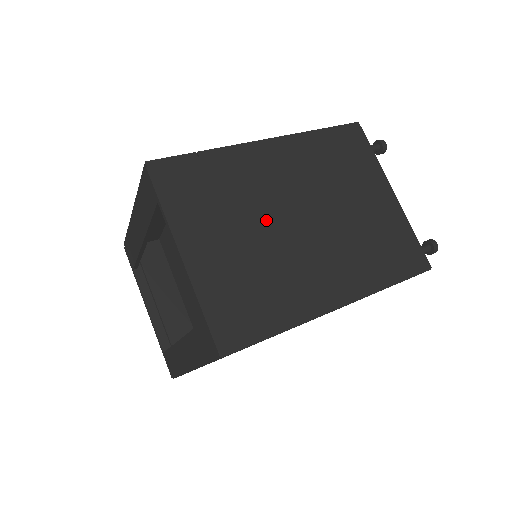
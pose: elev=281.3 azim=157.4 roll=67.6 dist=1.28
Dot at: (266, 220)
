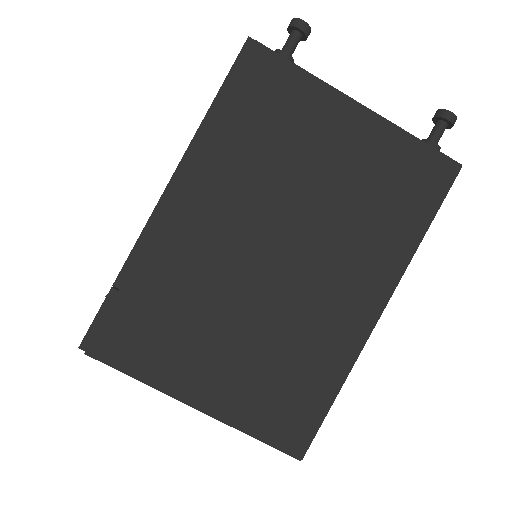
Dot at: (240, 292)
